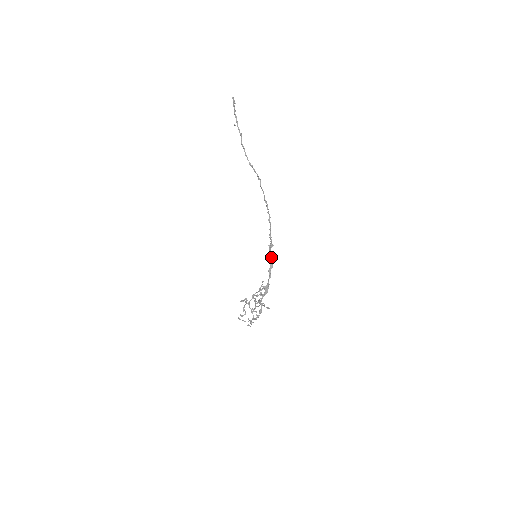
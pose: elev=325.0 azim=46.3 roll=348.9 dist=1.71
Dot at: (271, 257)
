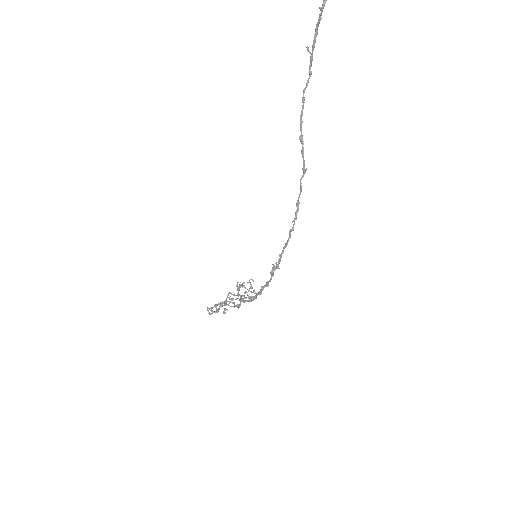
Dot at: (270, 279)
